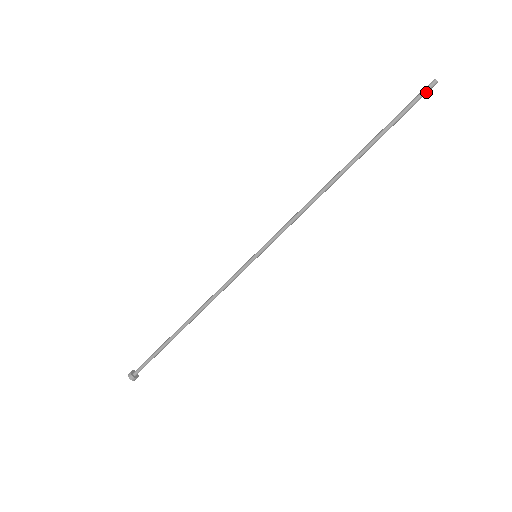
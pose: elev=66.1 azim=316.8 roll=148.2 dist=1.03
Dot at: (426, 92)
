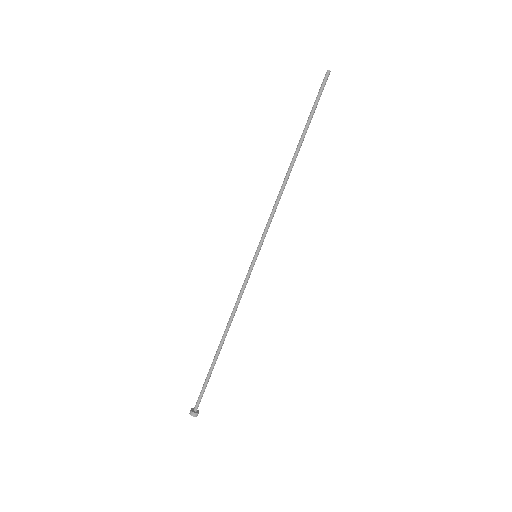
Dot at: (325, 81)
